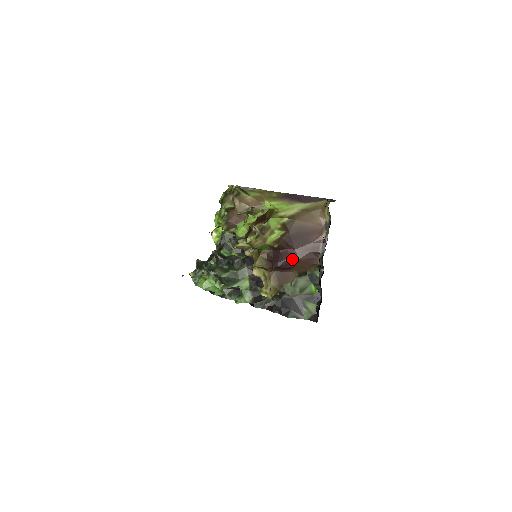
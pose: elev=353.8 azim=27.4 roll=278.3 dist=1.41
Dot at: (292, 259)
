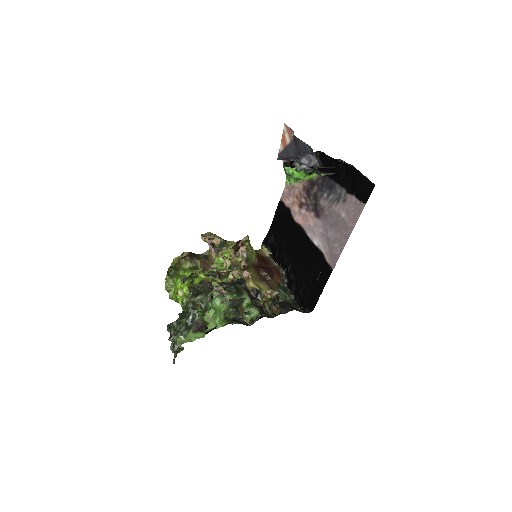
Dot at: (271, 269)
